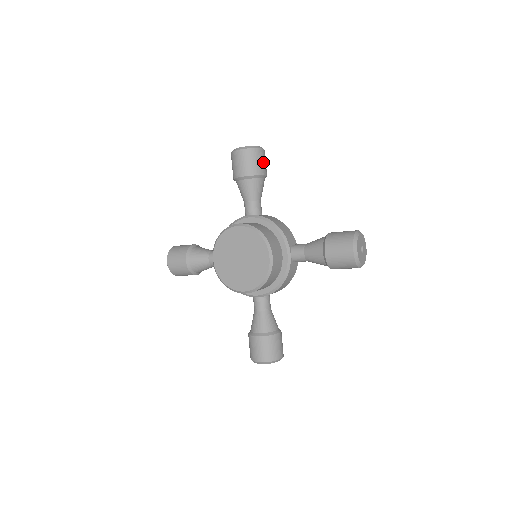
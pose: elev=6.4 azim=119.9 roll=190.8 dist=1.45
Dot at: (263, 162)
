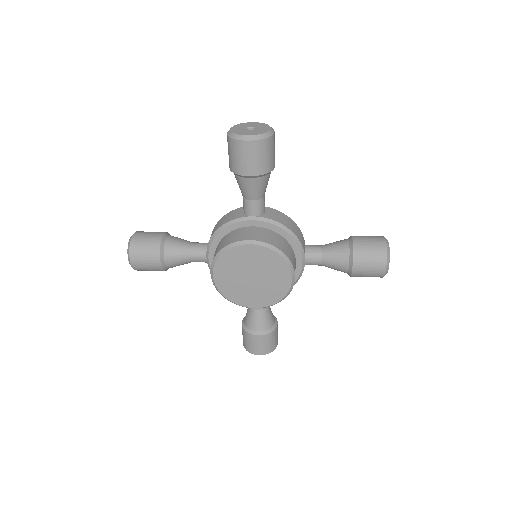
Dot at: (274, 150)
